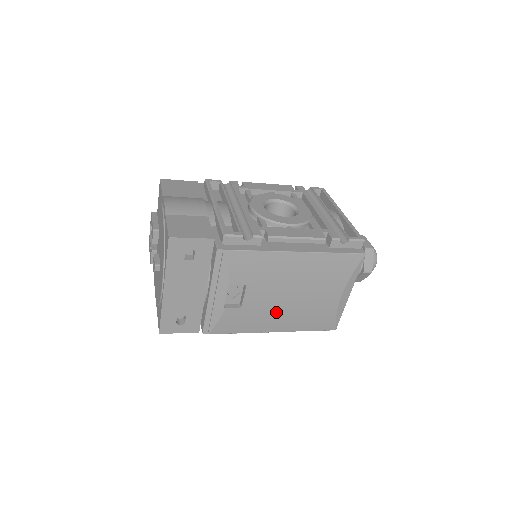
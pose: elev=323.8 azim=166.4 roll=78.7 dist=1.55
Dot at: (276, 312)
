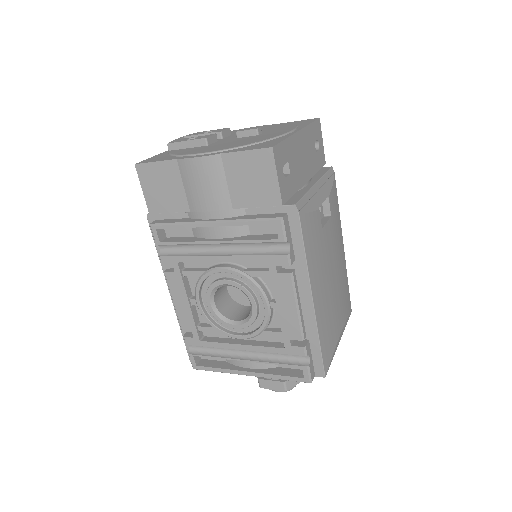
Dot at: (325, 275)
